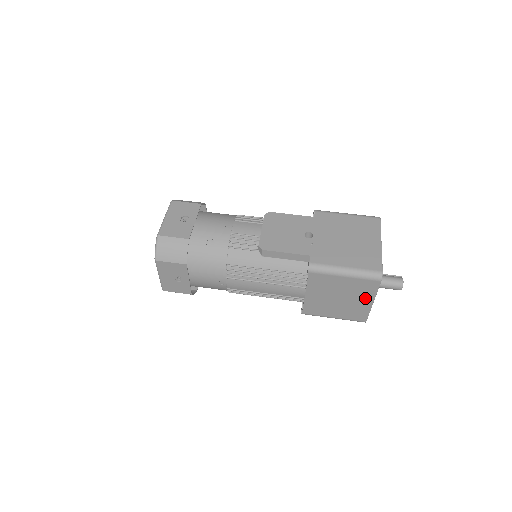
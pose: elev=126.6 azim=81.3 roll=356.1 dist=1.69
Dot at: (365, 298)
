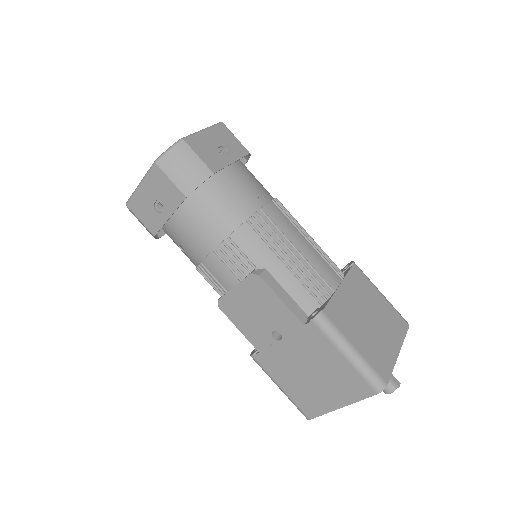
Dot at: occluded
